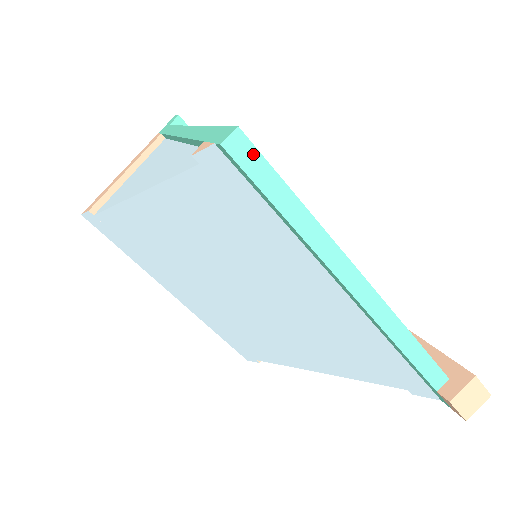
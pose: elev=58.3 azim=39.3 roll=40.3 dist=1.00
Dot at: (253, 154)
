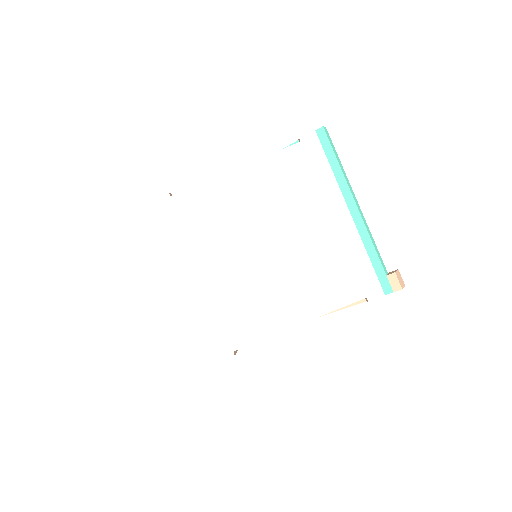
Dot at: (329, 136)
